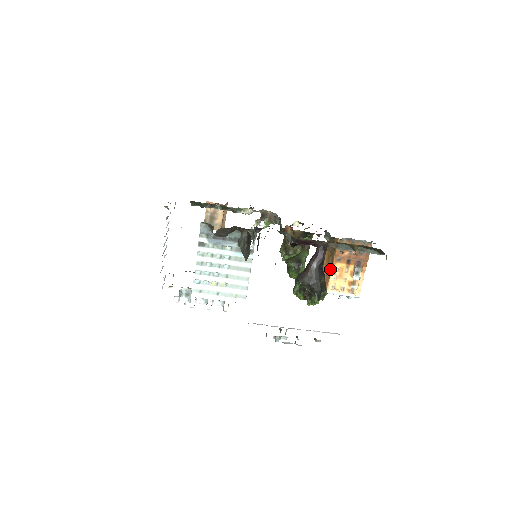
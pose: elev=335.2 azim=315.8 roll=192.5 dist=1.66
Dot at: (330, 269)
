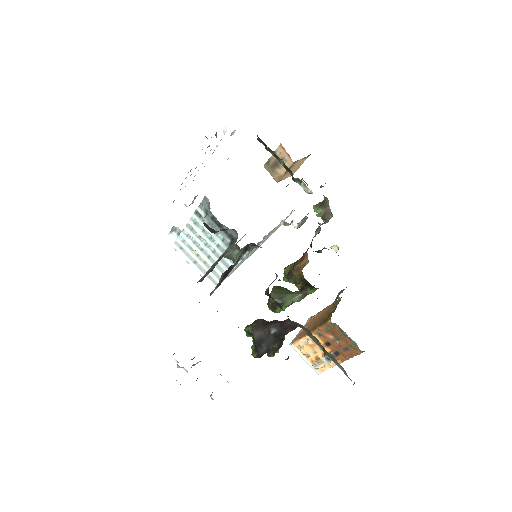
Dot at: occluded
